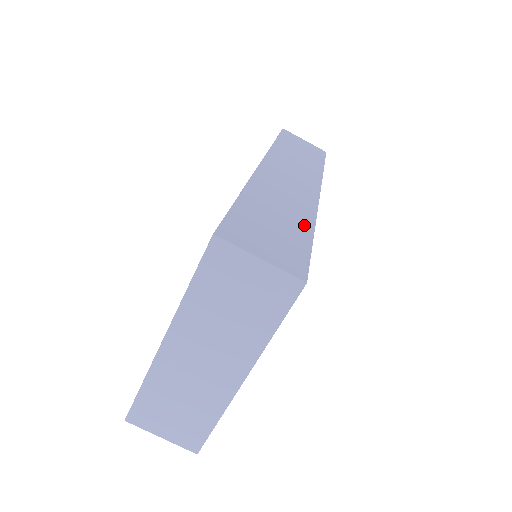
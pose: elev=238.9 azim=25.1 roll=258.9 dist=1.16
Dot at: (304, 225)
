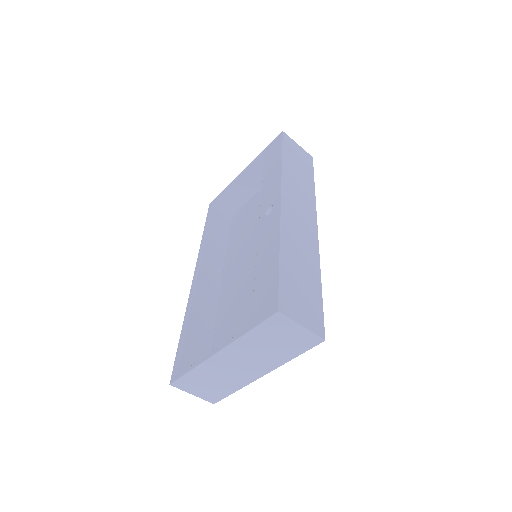
Dot at: (316, 276)
